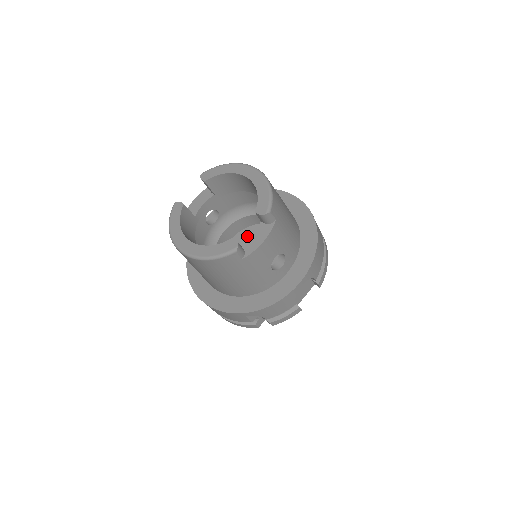
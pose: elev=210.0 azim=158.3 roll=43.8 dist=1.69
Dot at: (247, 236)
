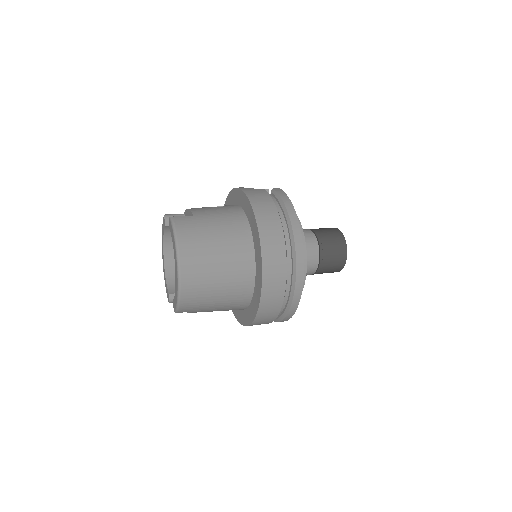
Dot at: occluded
